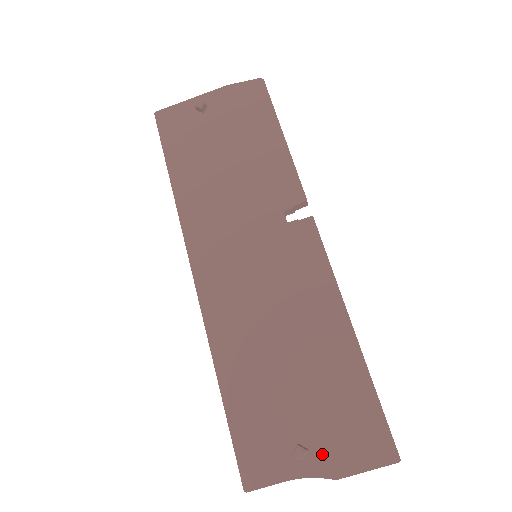
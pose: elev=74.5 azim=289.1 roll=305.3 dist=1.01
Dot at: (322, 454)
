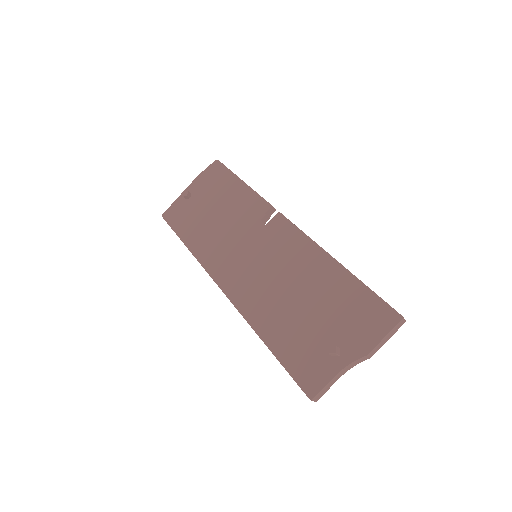
Dot at: (350, 345)
